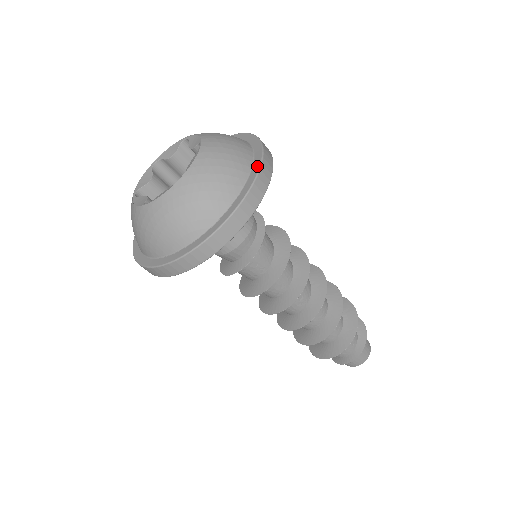
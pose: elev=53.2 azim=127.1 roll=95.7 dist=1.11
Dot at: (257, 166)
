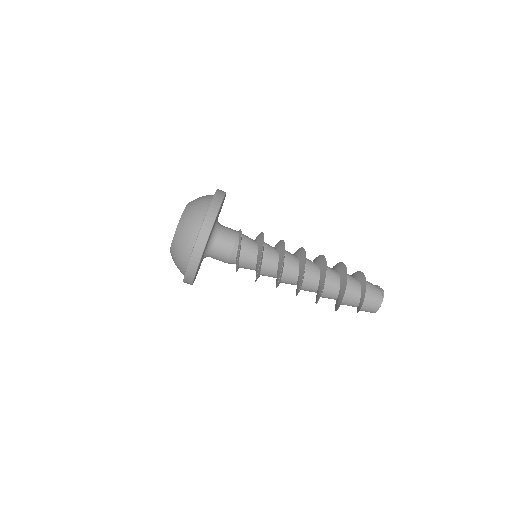
Dot at: (194, 246)
